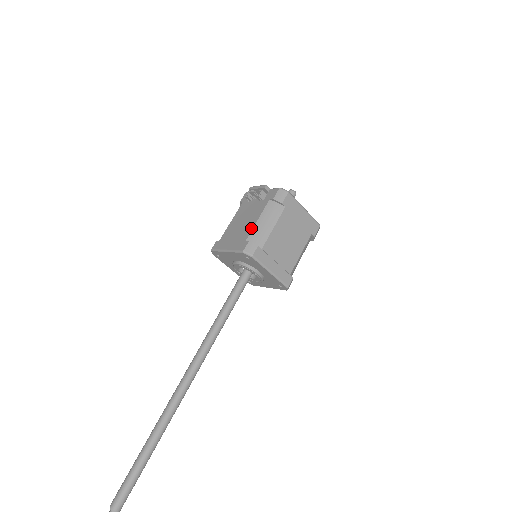
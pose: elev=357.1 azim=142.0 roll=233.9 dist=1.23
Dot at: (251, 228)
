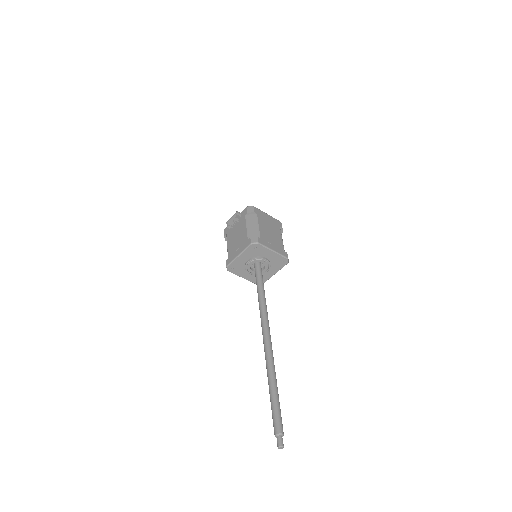
Dot at: (246, 233)
